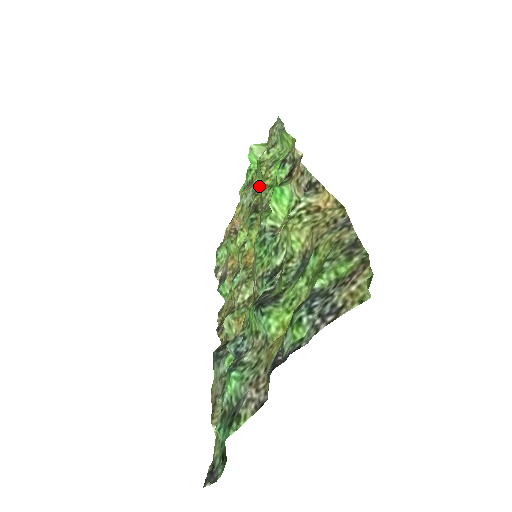
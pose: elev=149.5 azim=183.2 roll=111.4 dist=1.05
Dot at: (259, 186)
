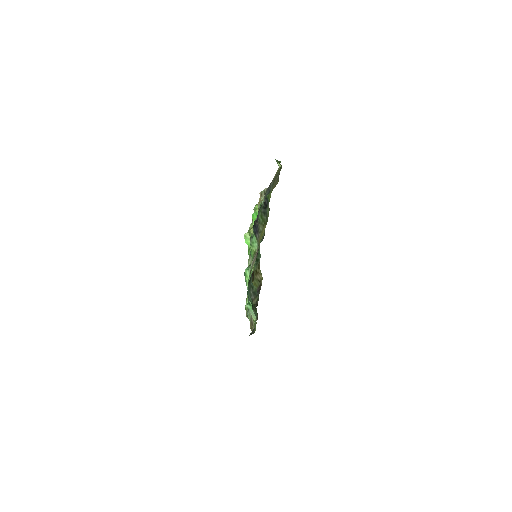
Dot at: occluded
